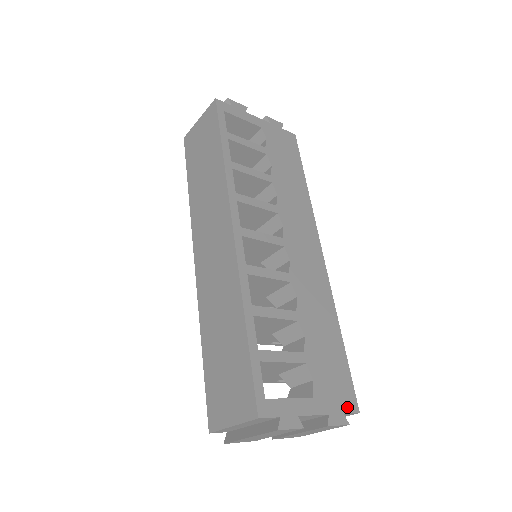
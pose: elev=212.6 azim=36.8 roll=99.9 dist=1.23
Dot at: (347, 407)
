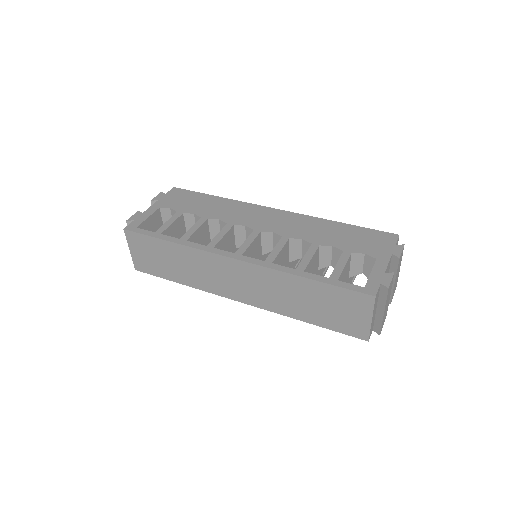
Dot at: (392, 241)
